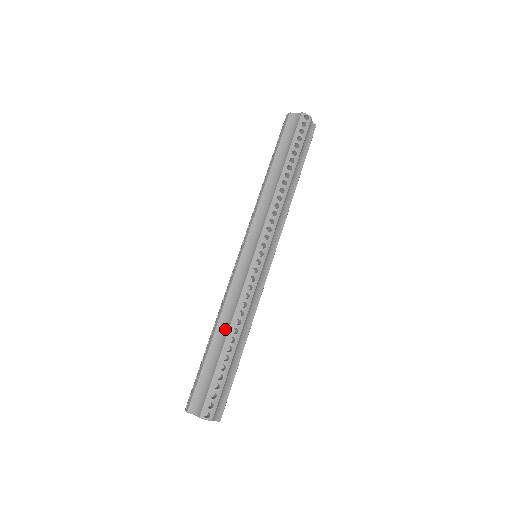
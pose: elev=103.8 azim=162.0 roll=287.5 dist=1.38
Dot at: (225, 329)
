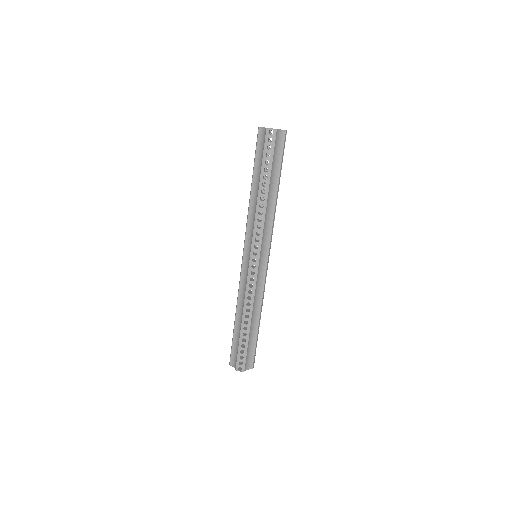
Dot at: (241, 314)
